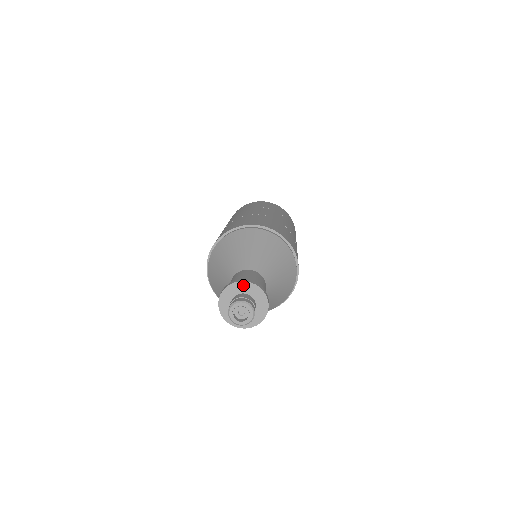
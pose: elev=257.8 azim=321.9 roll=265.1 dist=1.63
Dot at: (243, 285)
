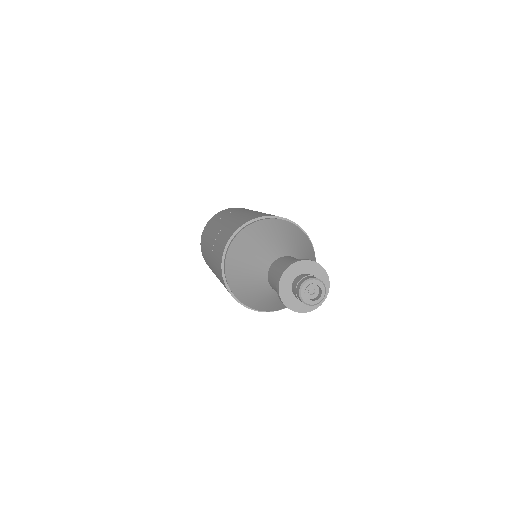
Dot at: (321, 272)
